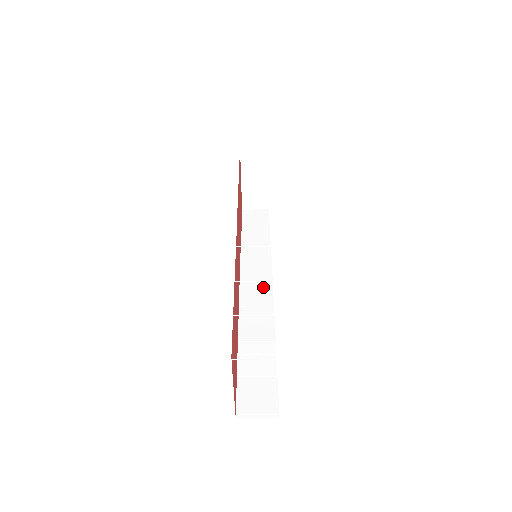
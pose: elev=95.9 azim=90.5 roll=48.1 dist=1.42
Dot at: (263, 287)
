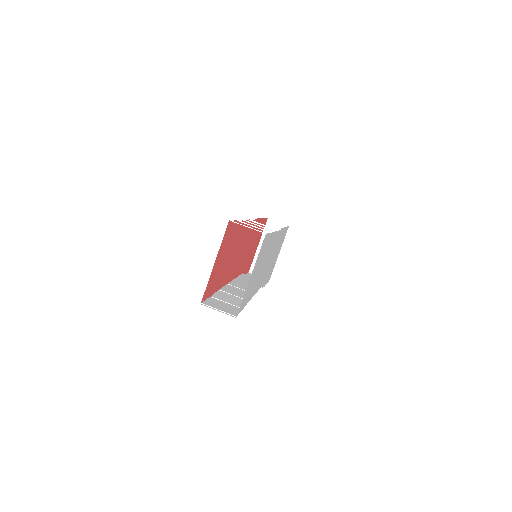
Dot at: occluded
